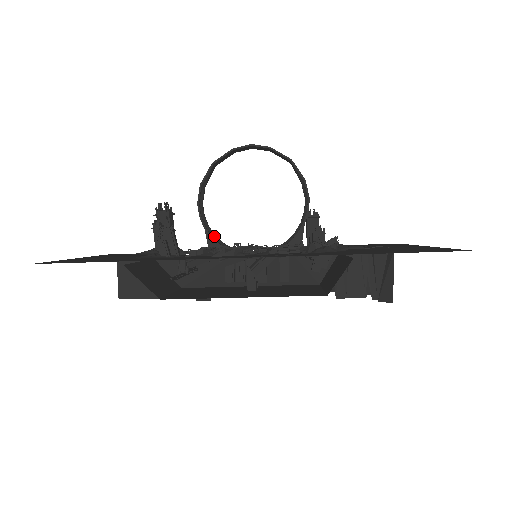
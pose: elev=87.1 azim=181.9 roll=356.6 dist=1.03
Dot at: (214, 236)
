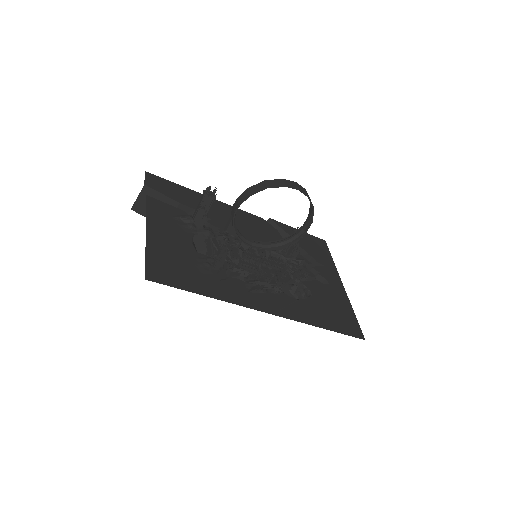
Dot at: (235, 225)
